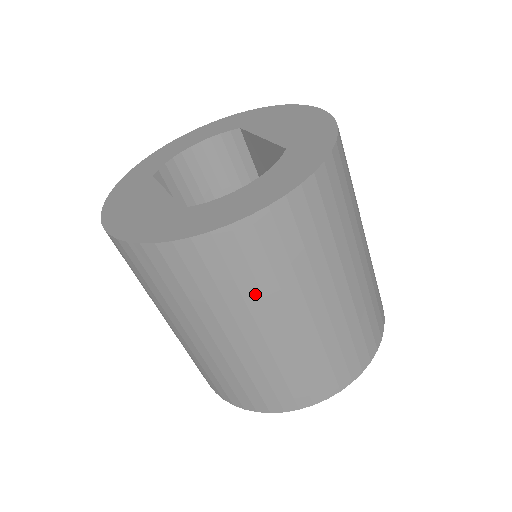
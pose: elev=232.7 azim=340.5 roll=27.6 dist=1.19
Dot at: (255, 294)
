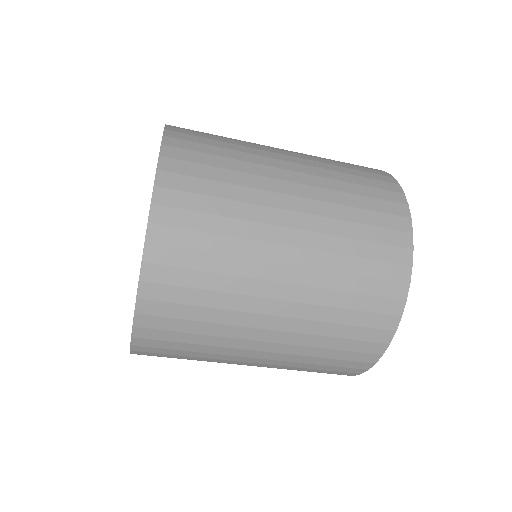
Dot at: (223, 298)
